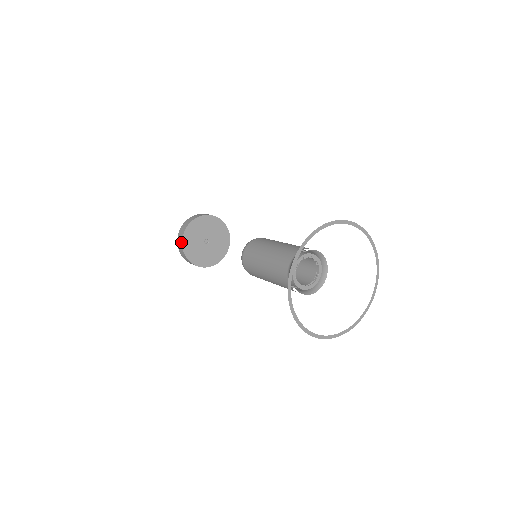
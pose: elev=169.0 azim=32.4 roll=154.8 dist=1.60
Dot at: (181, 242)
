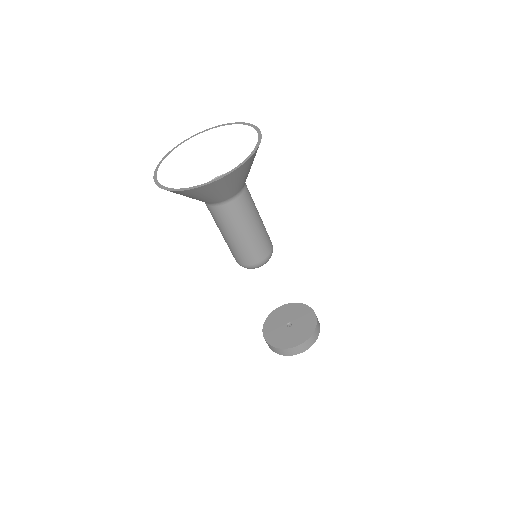
Dot at: (265, 321)
